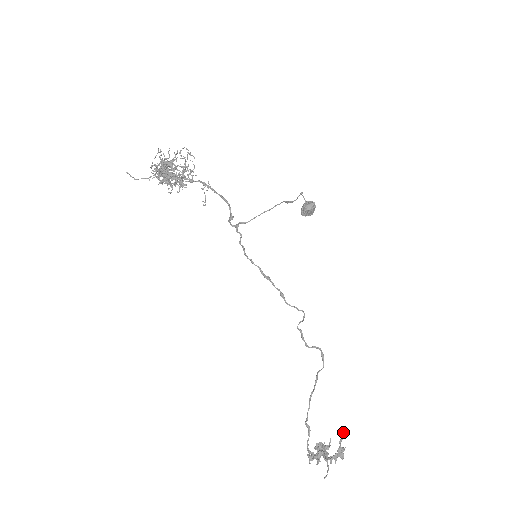
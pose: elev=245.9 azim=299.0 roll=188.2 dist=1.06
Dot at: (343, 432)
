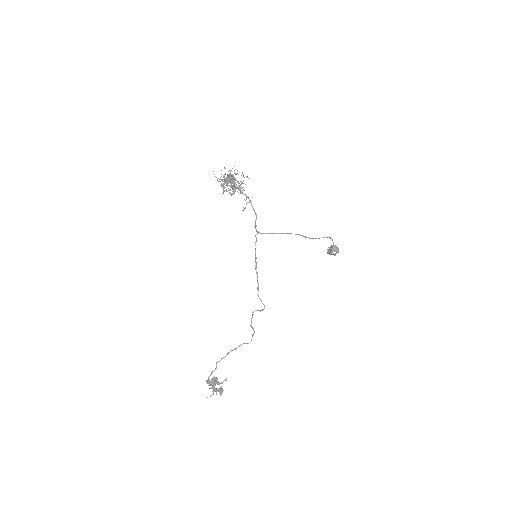
Dot at: (225, 379)
